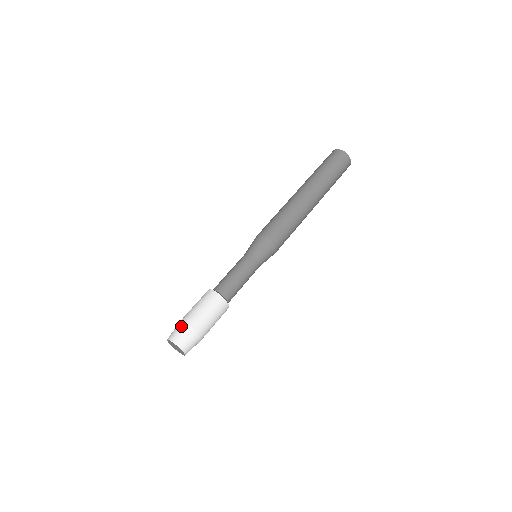
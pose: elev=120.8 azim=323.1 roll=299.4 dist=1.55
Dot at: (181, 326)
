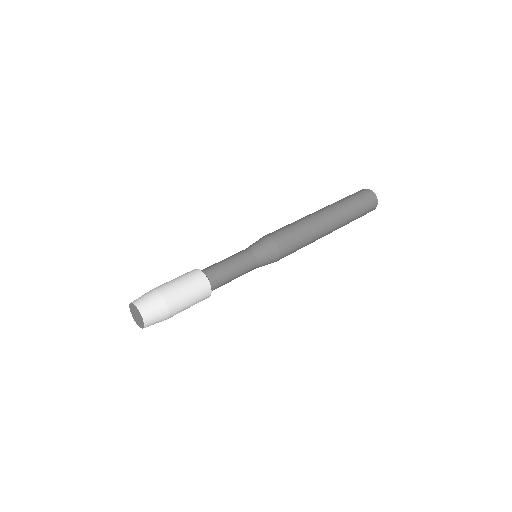
Dot at: occluded
